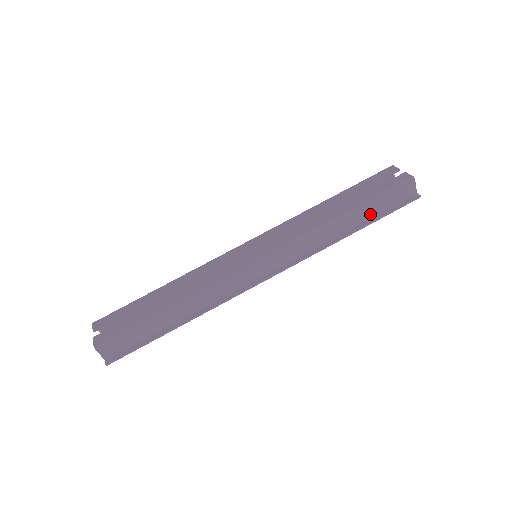
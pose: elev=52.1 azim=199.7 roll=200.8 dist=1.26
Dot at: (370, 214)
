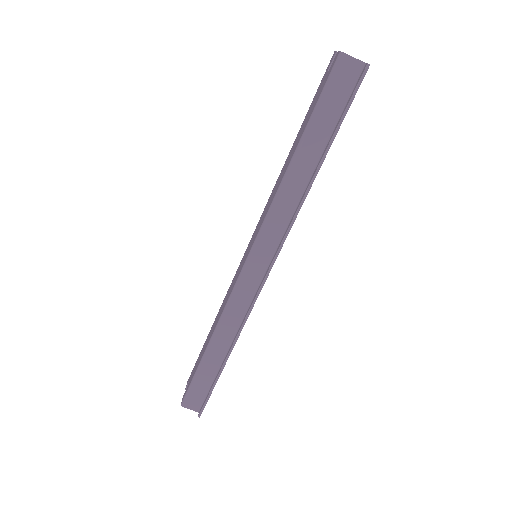
Dot at: (325, 135)
